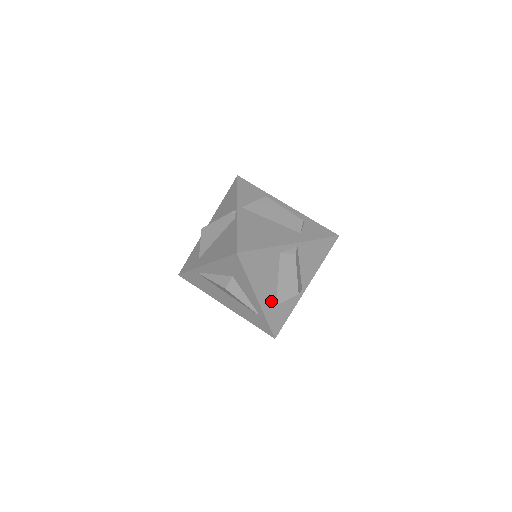
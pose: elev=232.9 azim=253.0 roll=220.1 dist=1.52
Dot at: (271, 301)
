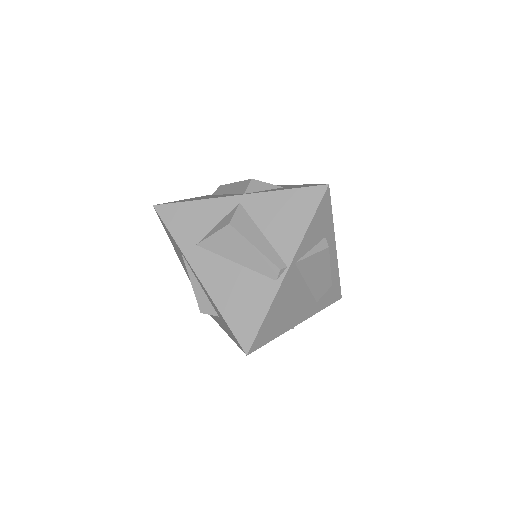
Dot at: occluded
